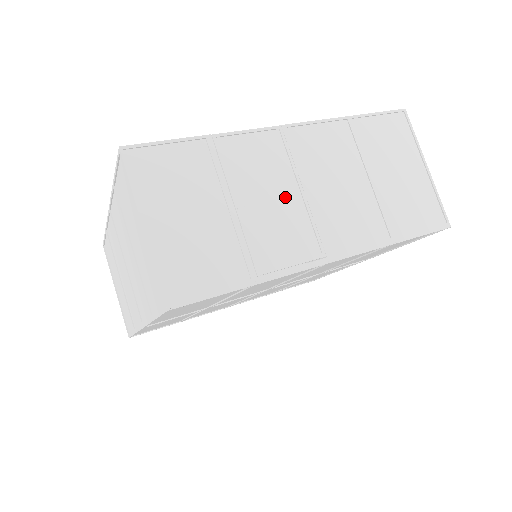
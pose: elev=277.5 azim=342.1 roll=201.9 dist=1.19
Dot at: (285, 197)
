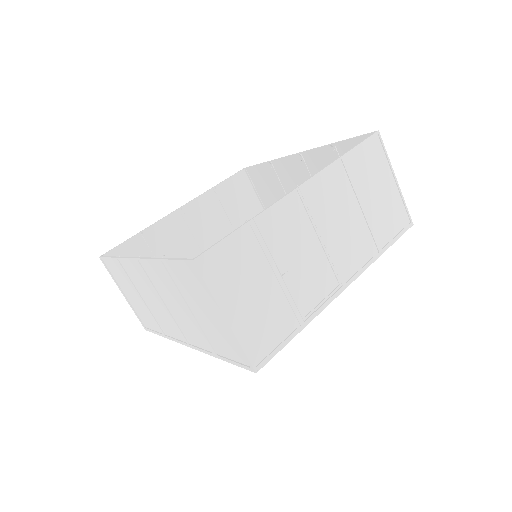
Dot at: (310, 250)
